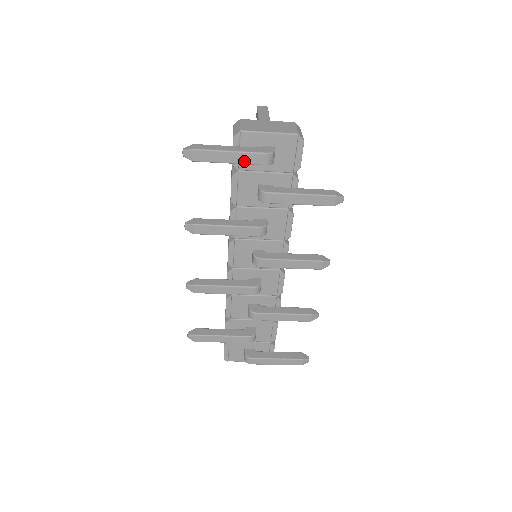
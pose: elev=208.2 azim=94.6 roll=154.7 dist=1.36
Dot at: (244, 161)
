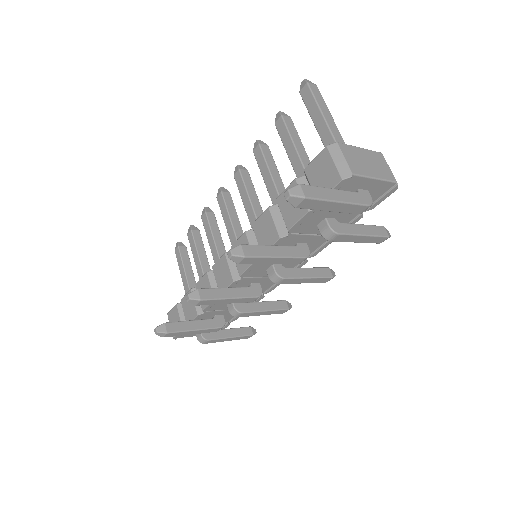
Dot at: (344, 210)
